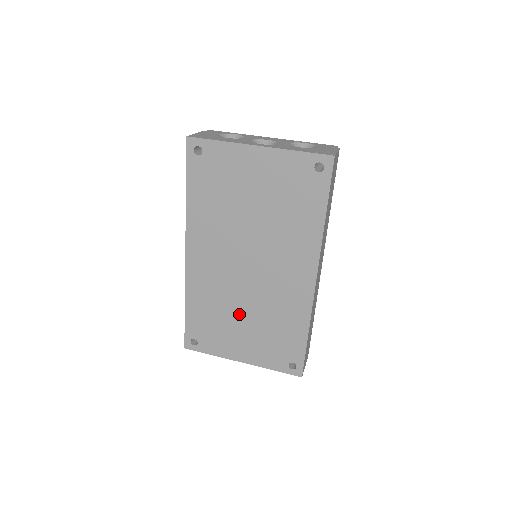
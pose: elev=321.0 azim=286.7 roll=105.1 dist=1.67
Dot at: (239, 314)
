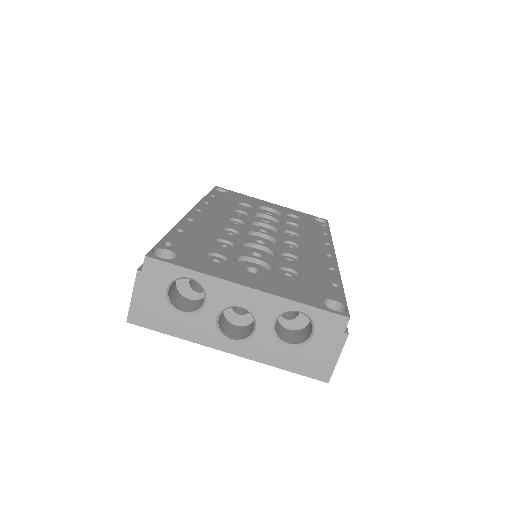
Dot at: occluded
